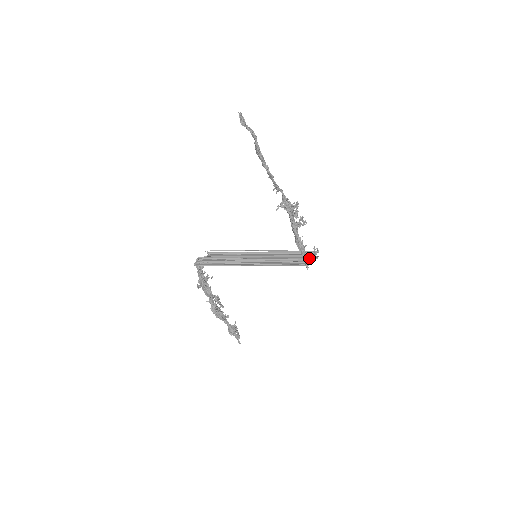
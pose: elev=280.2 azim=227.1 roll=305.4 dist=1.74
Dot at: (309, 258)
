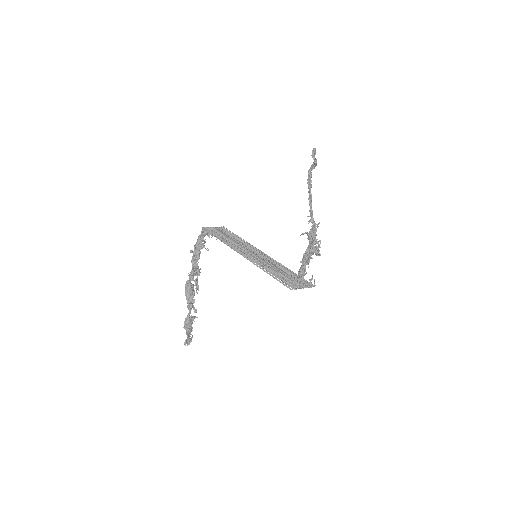
Dot at: (301, 283)
